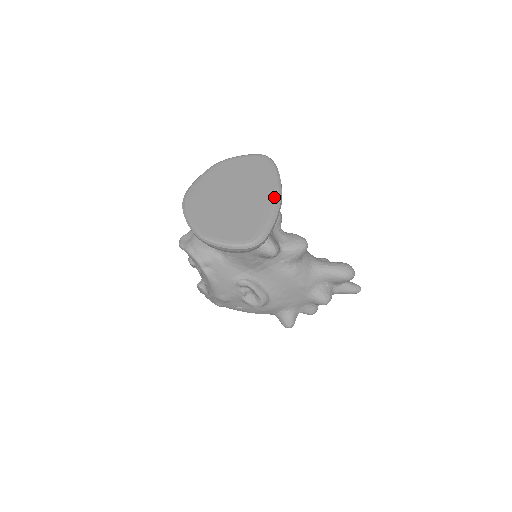
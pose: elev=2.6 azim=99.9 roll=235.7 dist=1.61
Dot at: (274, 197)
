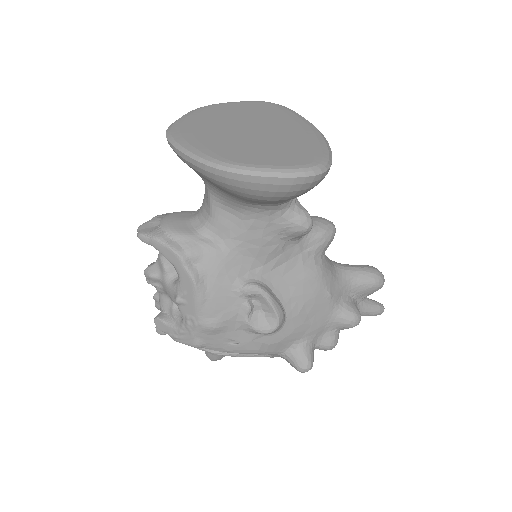
Dot at: (313, 129)
